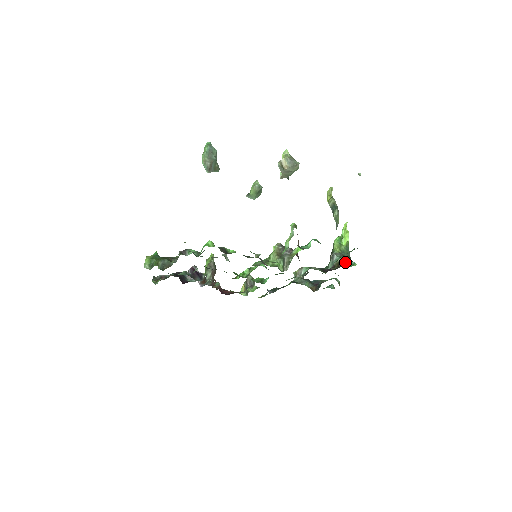
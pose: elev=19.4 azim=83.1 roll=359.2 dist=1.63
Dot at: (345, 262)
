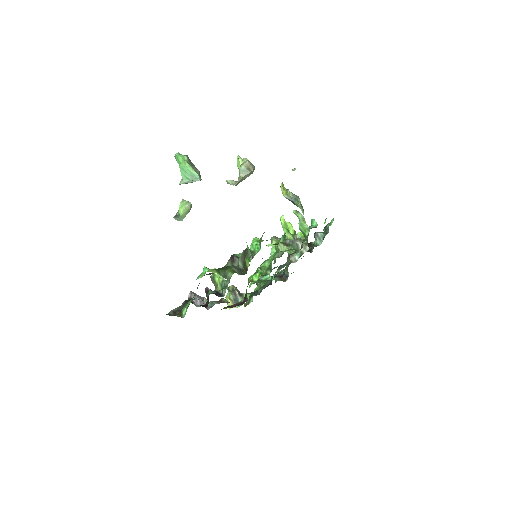
Dot at: (308, 244)
